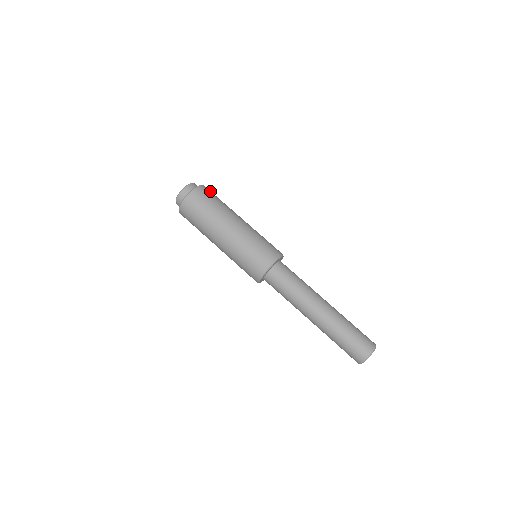
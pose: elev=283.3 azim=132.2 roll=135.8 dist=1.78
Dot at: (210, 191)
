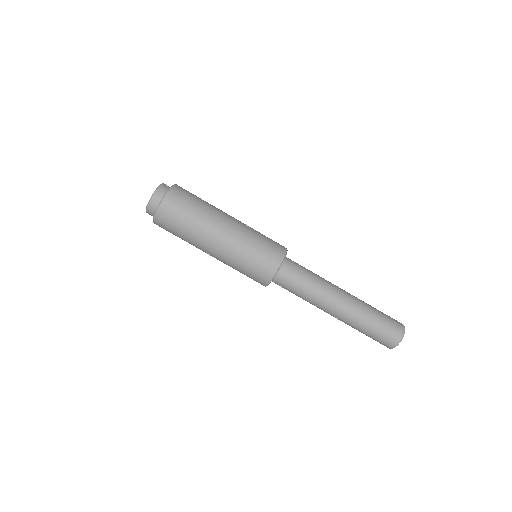
Dot at: occluded
